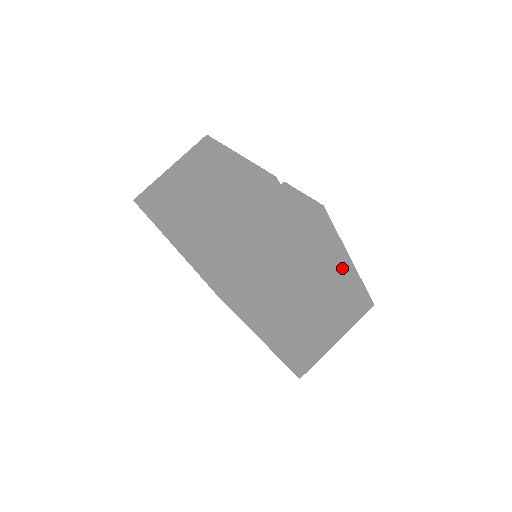
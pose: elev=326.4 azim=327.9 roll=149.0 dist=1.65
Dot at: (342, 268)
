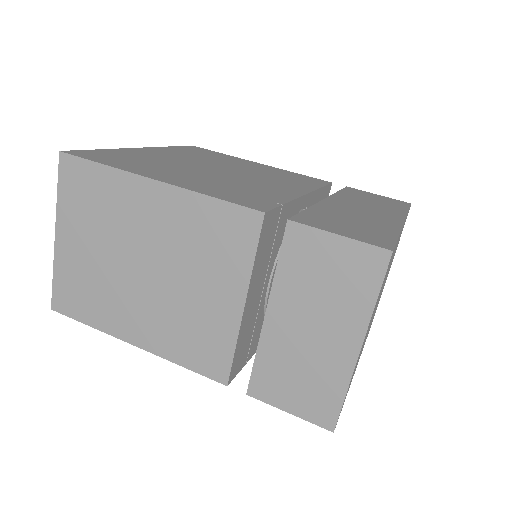
Dot at: occluded
